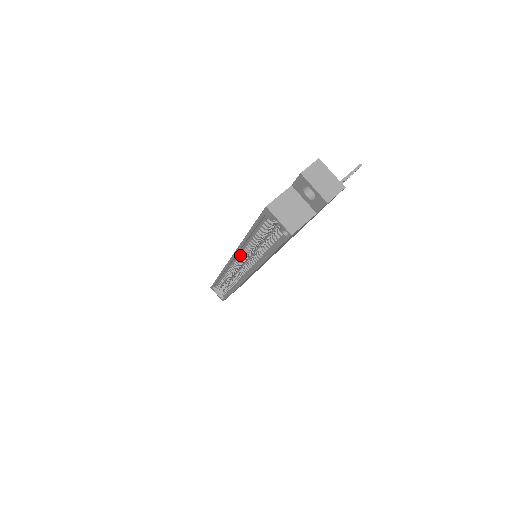
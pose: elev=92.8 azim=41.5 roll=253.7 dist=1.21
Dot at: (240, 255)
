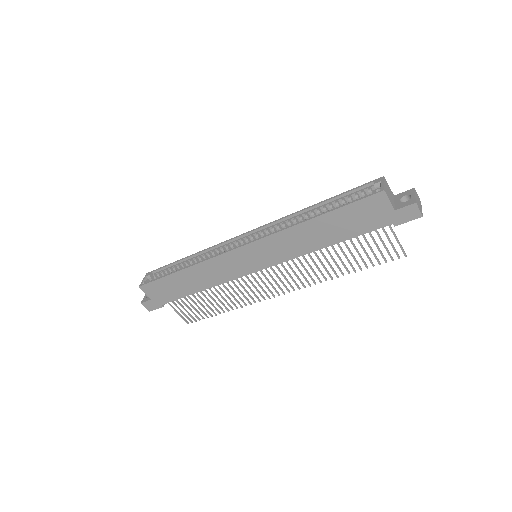
Dot at: (272, 227)
